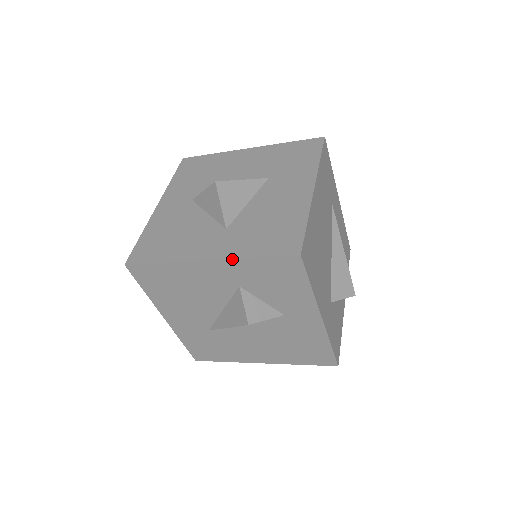
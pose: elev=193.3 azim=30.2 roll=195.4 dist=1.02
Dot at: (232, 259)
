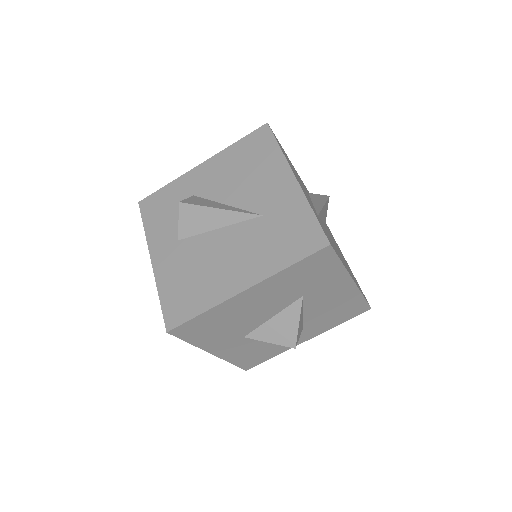
Dot at: (325, 331)
